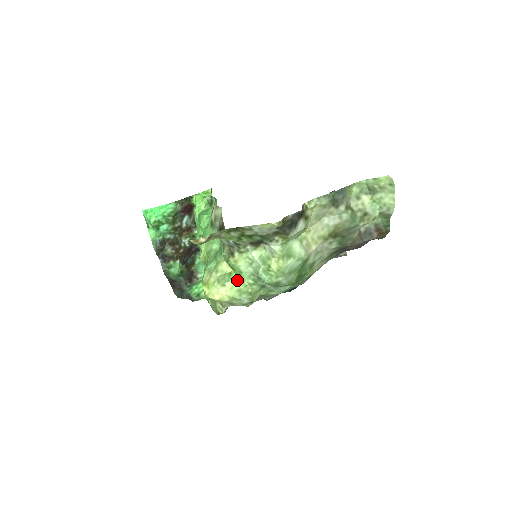
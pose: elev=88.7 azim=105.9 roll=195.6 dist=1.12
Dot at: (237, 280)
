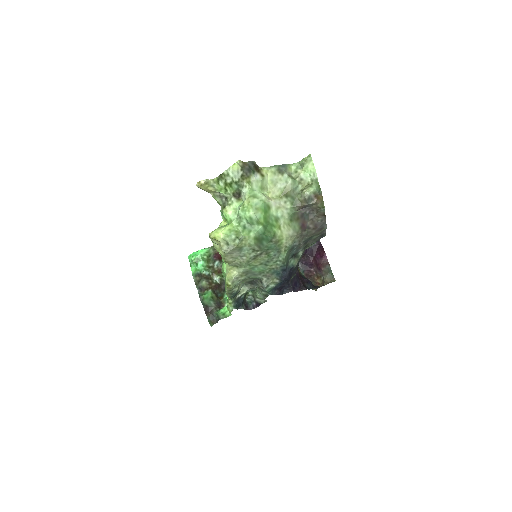
Dot at: (228, 225)
